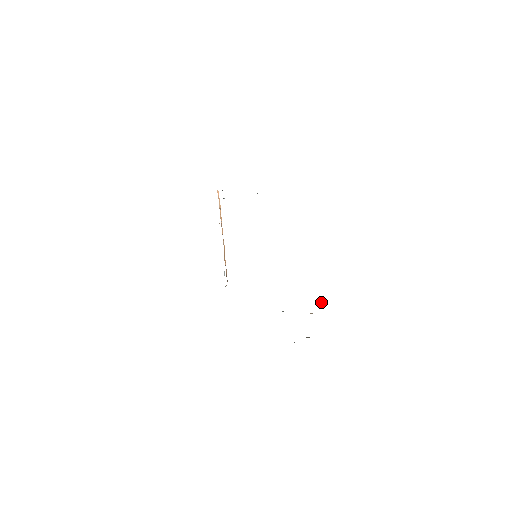
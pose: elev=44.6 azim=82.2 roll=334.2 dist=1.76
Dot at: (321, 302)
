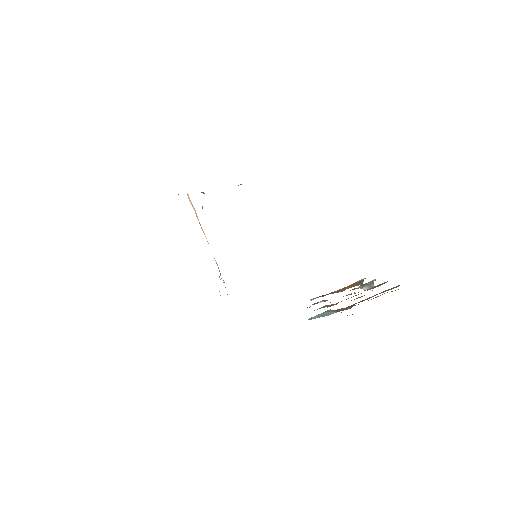
Dot at: (369, 287)
